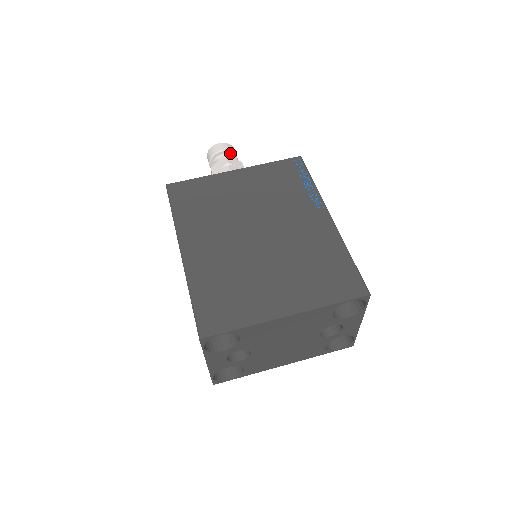
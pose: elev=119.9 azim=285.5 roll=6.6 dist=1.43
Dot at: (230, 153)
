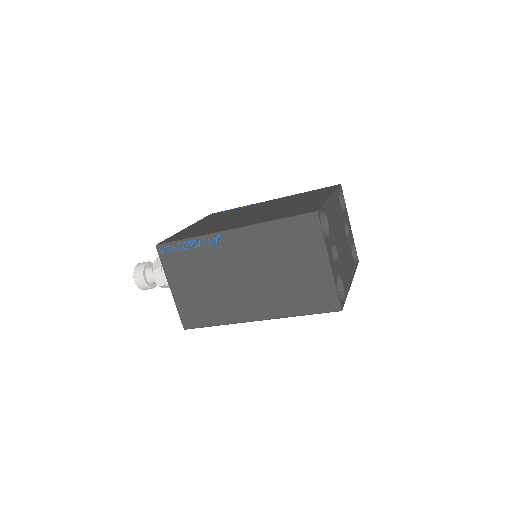
Dot at: (152, 265)
